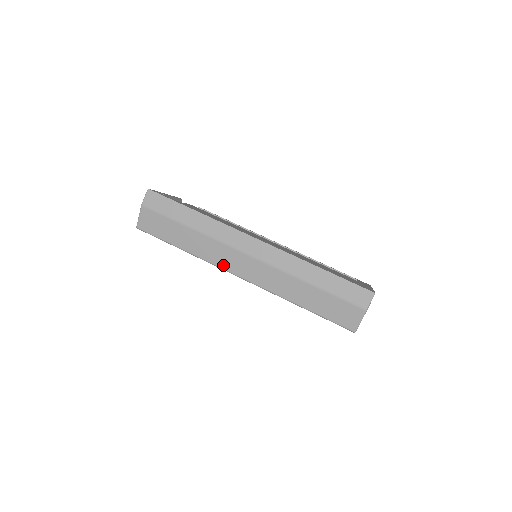
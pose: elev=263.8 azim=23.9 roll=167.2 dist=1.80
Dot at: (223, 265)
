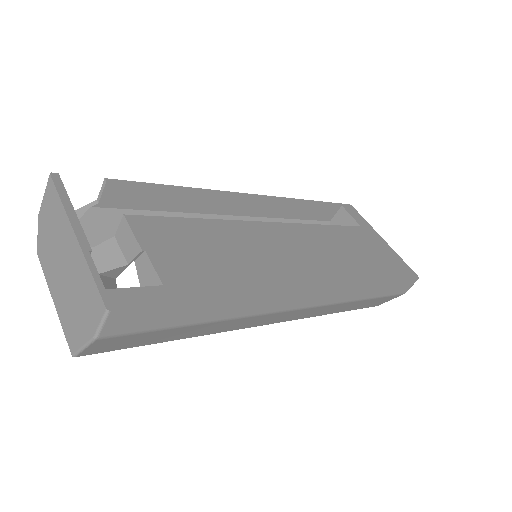
Dot at: (251, 326)
